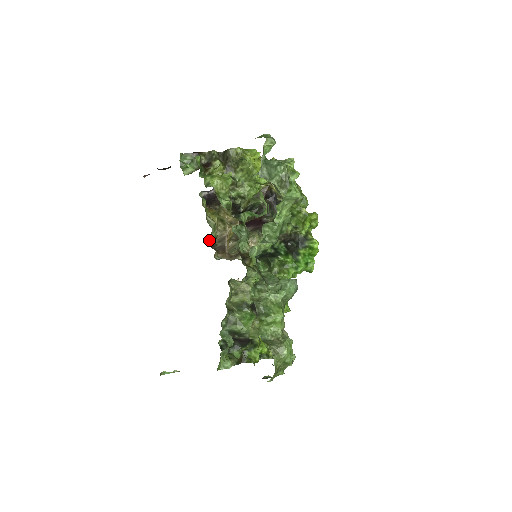
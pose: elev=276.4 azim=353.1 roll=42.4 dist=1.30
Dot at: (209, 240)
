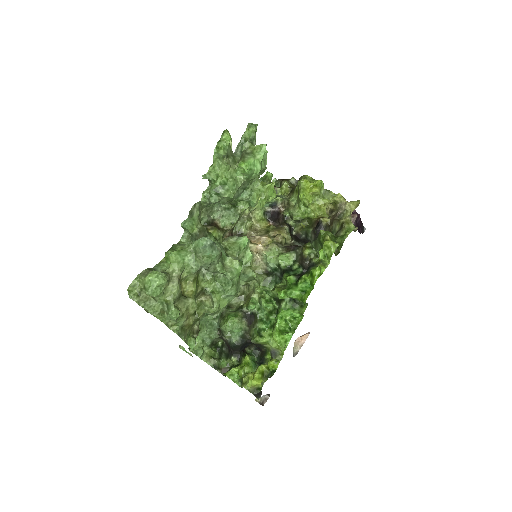
Dot at: (235, 231)
